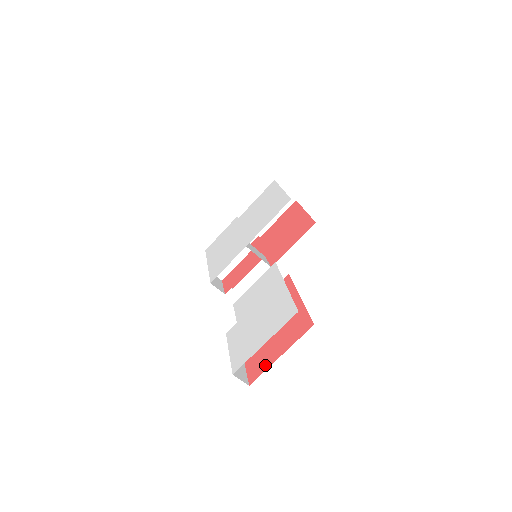
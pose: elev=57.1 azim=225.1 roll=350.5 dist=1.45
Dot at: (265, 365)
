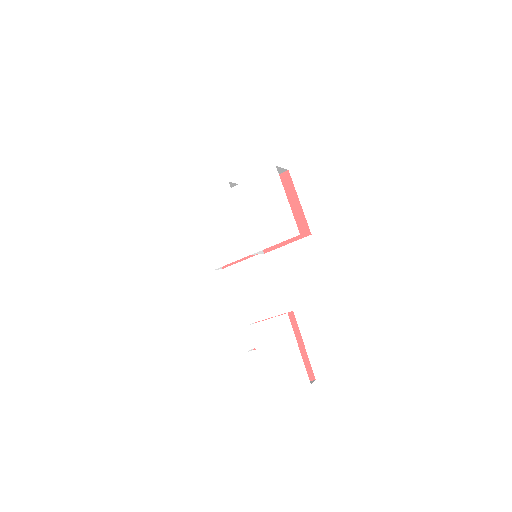
Dot at: occluded
